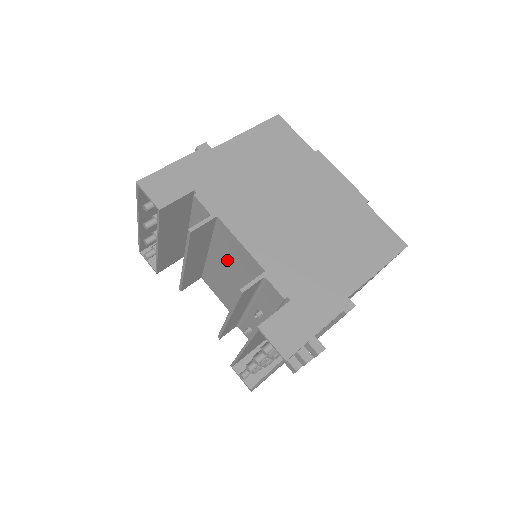
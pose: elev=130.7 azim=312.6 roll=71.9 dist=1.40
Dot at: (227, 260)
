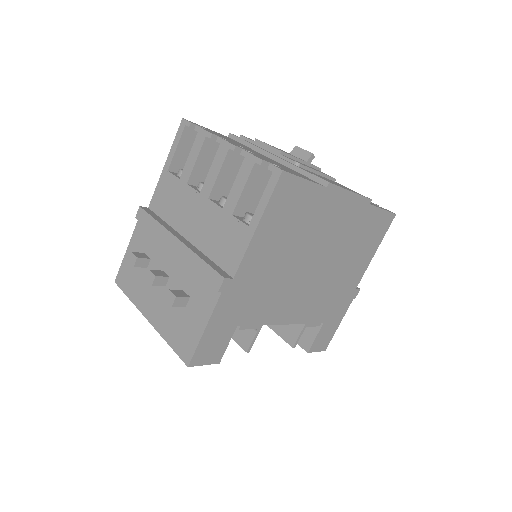
Dot at: occluded
